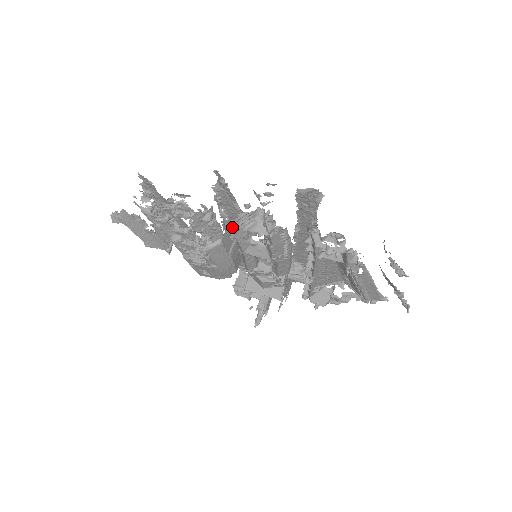
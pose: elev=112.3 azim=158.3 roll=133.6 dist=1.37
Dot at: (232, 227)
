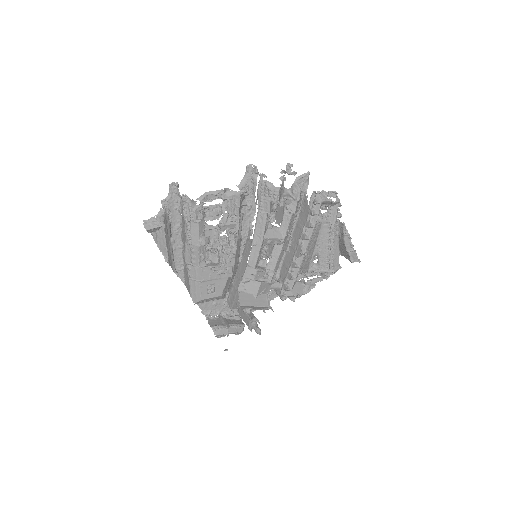
Dot at: (280, 190)
